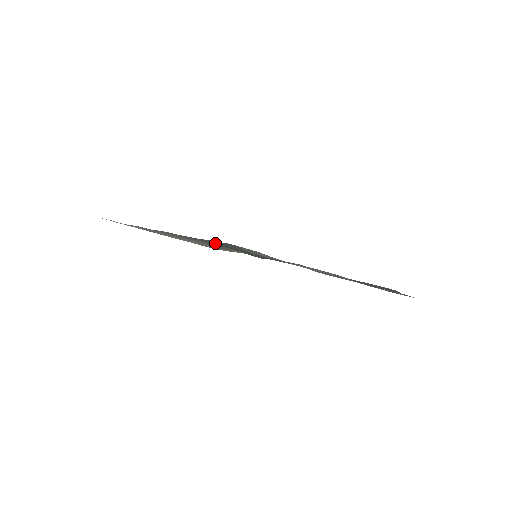
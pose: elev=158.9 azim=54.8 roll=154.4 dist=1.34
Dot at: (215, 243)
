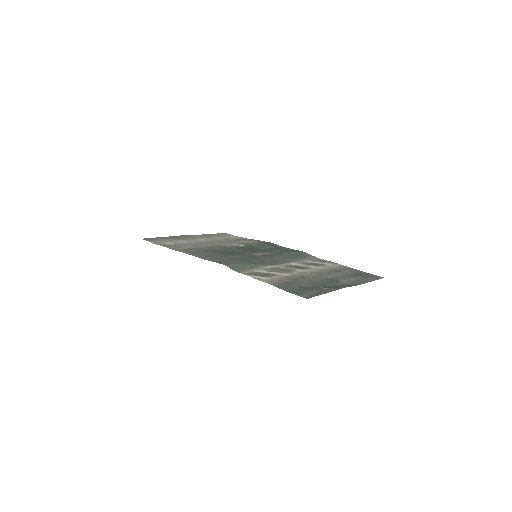
Dot at: (222, 254)
